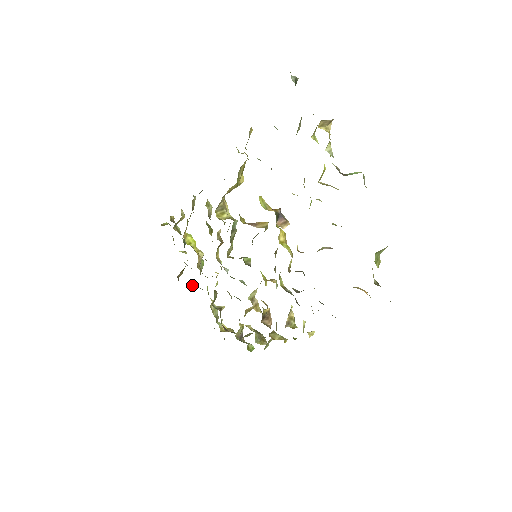
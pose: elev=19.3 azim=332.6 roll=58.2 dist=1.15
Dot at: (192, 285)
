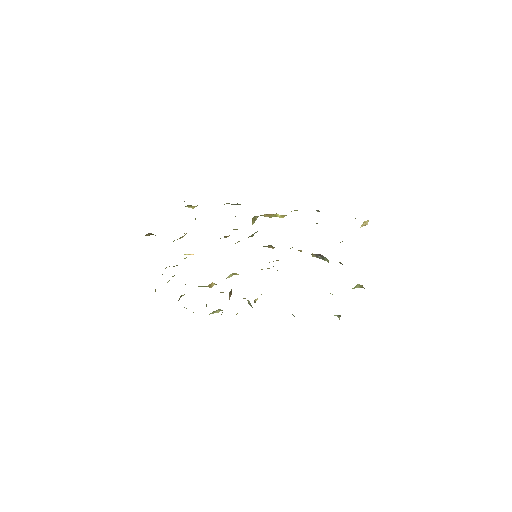
Dot at: occluded
